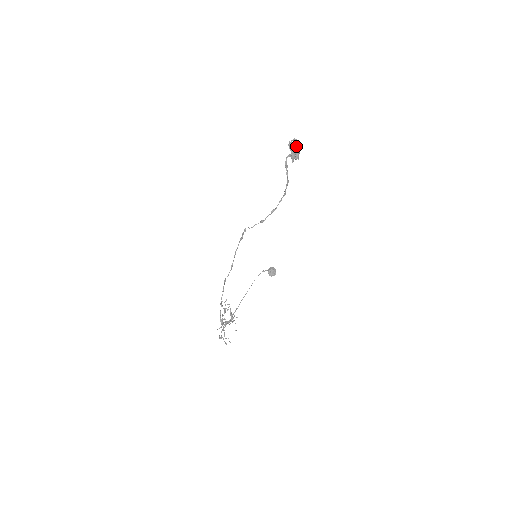
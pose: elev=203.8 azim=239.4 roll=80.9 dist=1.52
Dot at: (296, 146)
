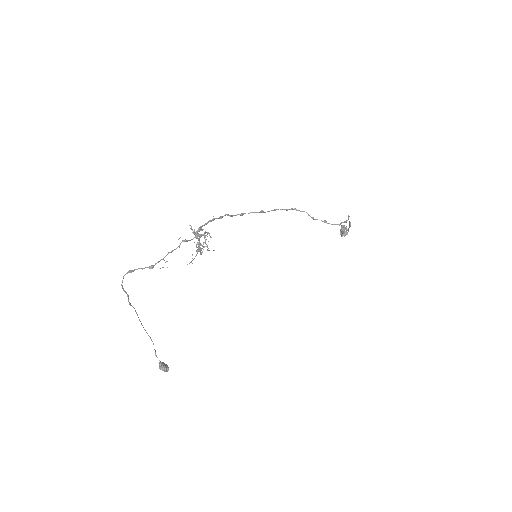
Dot at: (343, 234)
